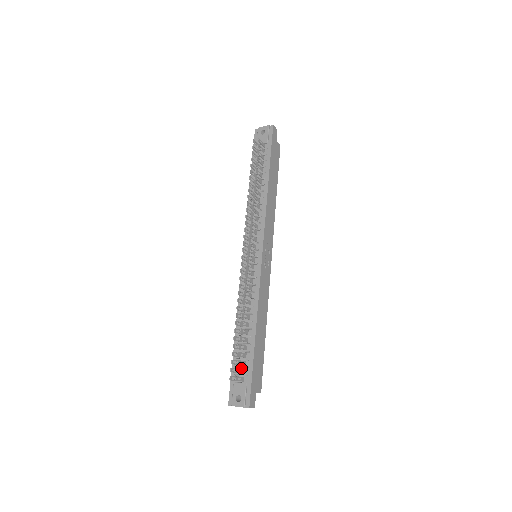
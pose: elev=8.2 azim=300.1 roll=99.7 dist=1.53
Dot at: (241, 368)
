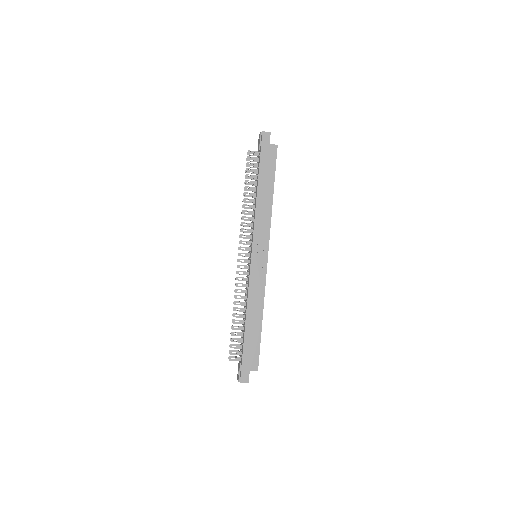
Dot at: occluded
